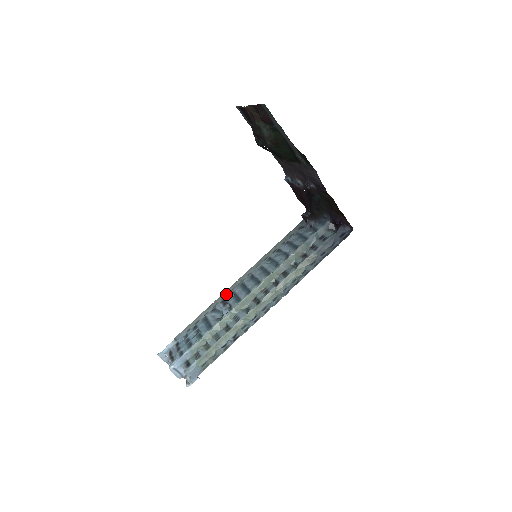
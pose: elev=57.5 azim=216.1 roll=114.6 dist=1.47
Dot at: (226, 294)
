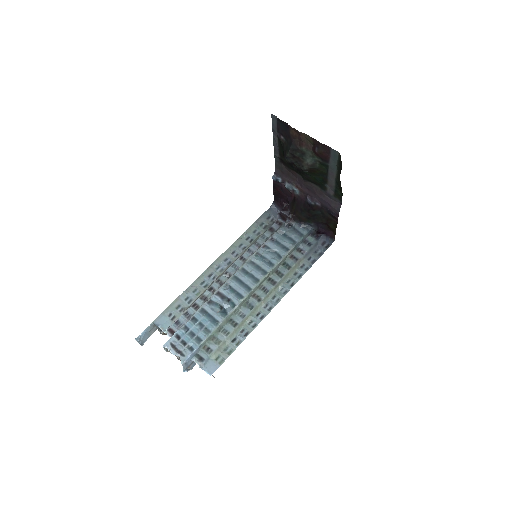
Dot at: (205, 279)
